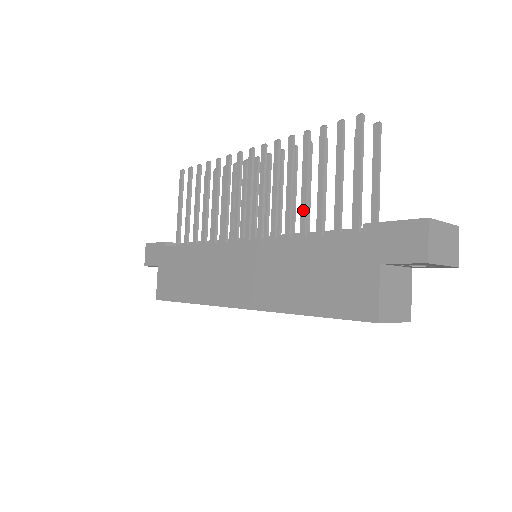
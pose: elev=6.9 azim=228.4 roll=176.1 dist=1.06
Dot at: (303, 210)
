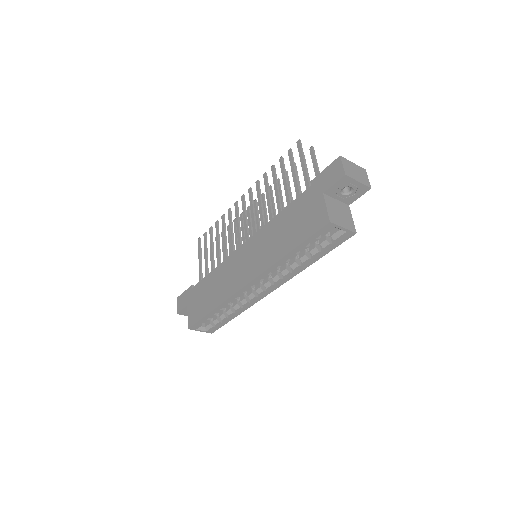
Dot at: (278, 203)
